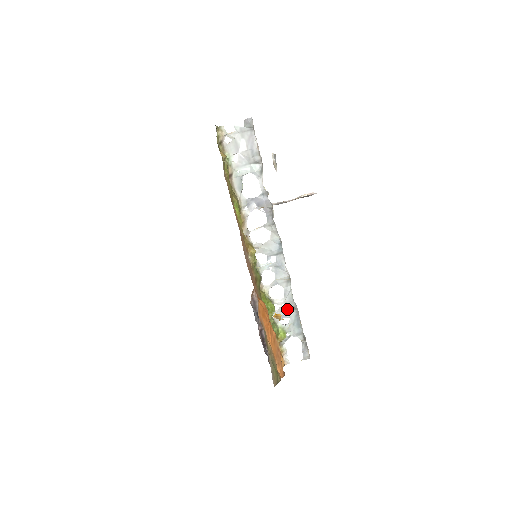
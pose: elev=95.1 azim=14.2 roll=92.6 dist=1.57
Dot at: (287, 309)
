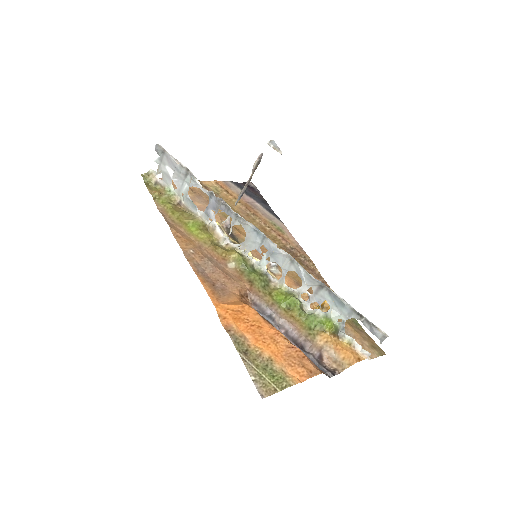
Dot at: (316, 292)
